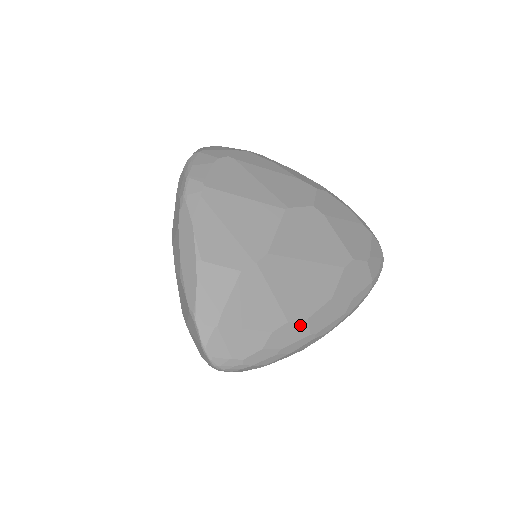
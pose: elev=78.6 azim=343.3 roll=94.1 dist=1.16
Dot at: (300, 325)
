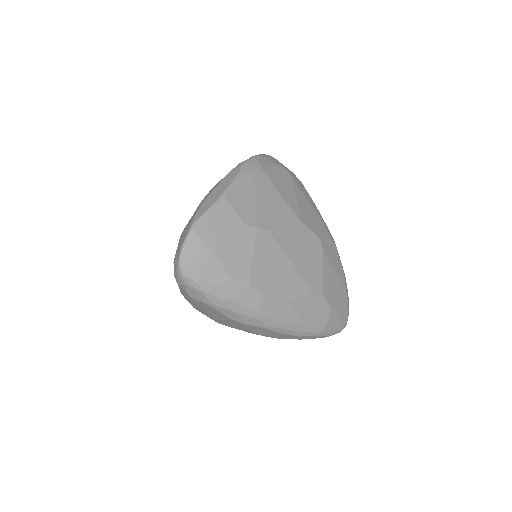
Dot at: (254, 295)
